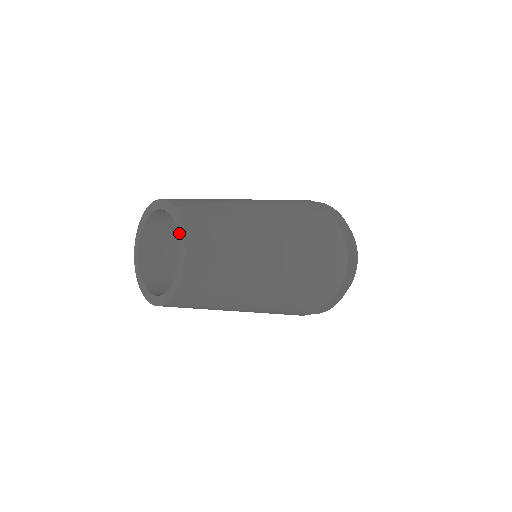
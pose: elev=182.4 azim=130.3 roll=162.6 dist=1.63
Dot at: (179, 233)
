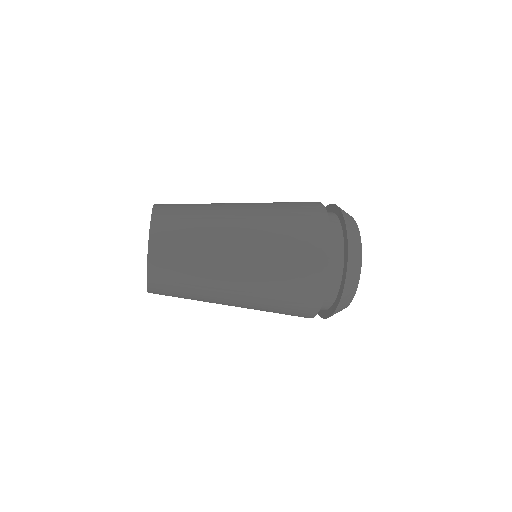
Dot at: occluded
